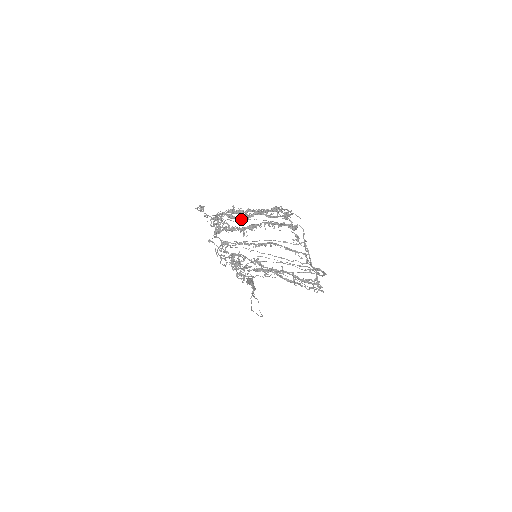
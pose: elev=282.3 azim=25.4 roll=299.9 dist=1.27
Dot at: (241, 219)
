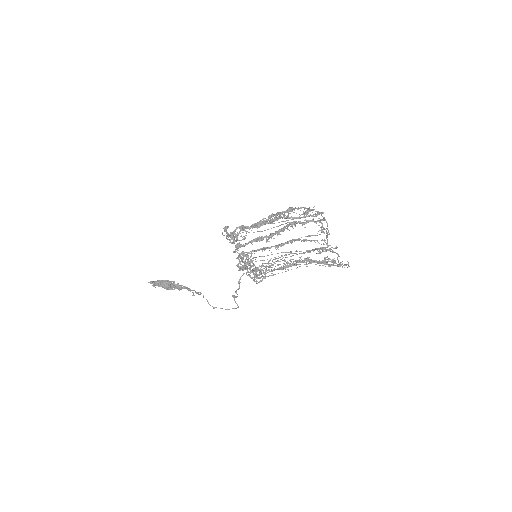
Dot at: (257, 227)
